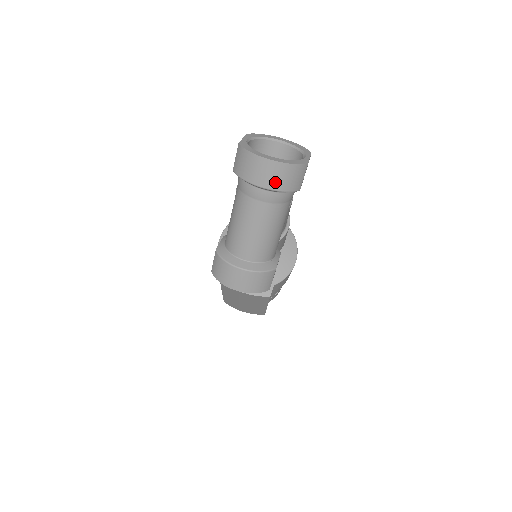
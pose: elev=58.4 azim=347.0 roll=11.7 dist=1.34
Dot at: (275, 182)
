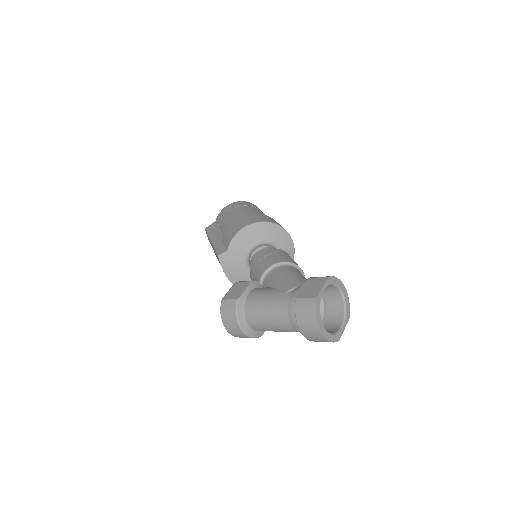
Dot at: (311, 337)
